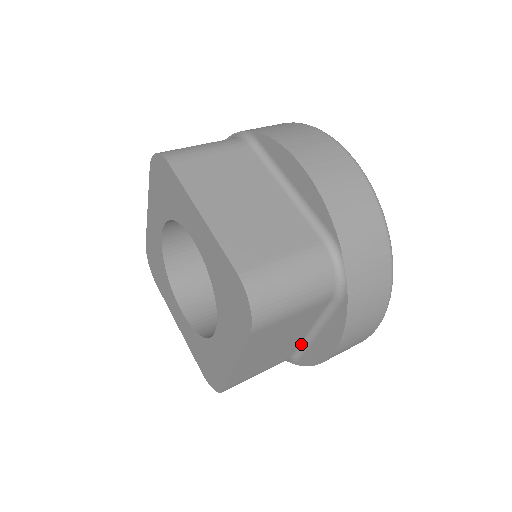
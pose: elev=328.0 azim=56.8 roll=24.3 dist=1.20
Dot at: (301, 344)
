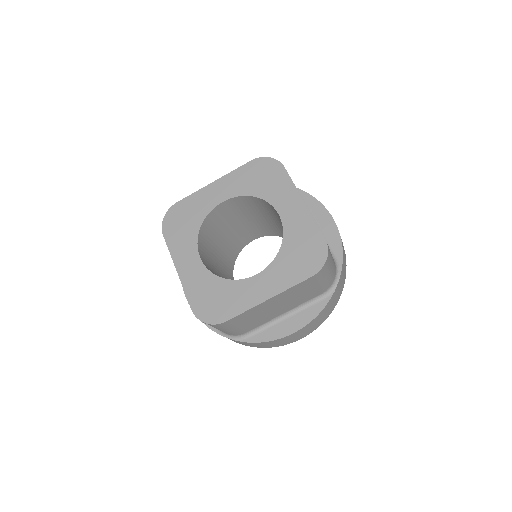
Dot at: occluded
